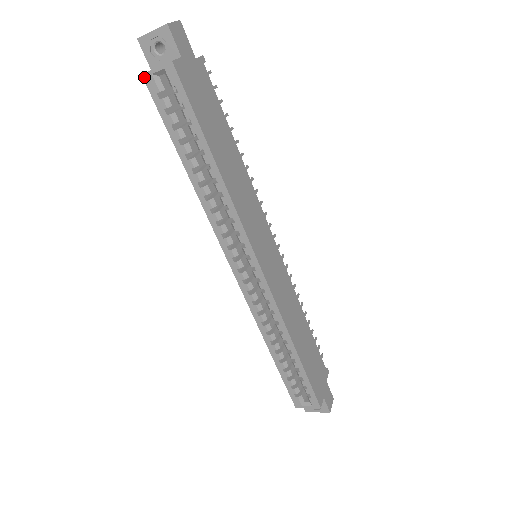
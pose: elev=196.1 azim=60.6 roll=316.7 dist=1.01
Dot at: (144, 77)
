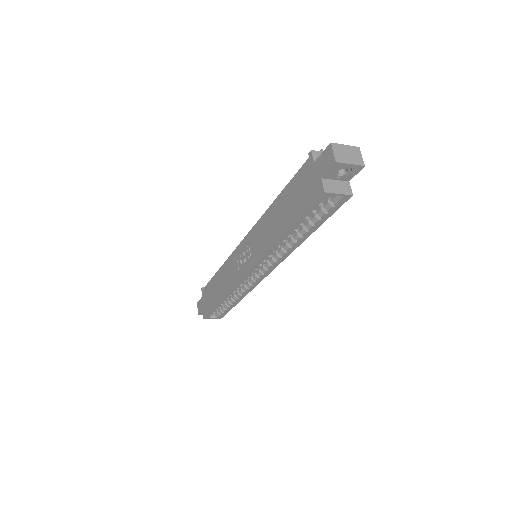
Dot at: (324, 194)
